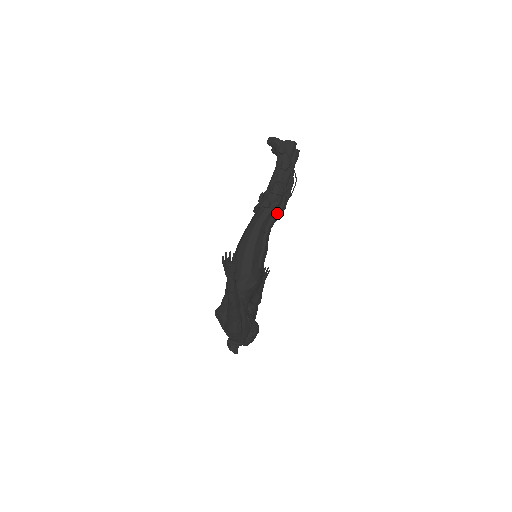
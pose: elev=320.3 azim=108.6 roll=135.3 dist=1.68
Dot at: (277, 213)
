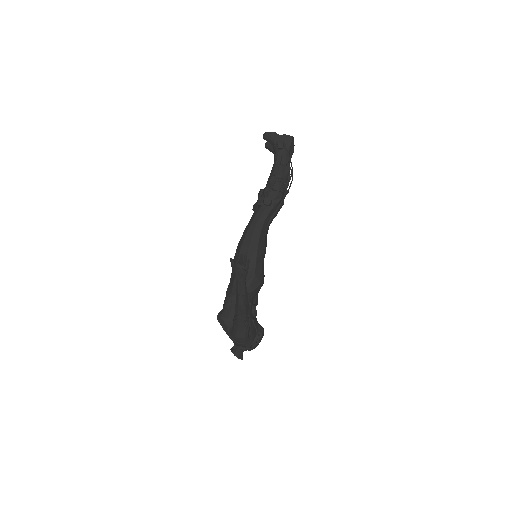
Dot at: (275, 211)
